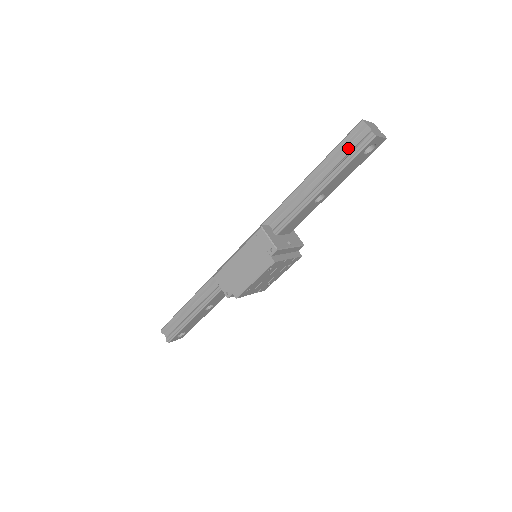
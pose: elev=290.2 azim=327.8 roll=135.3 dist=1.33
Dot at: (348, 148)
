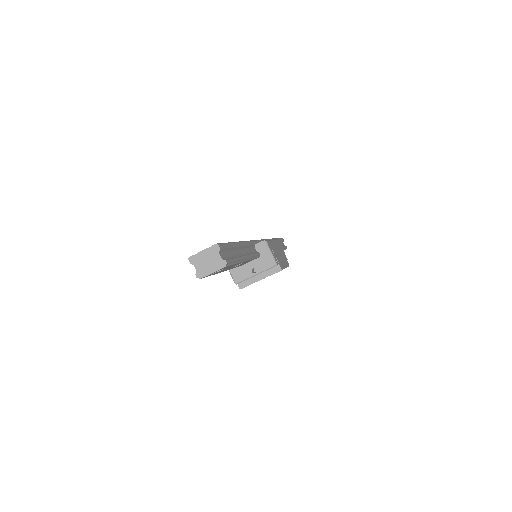
Dot at: occluded
